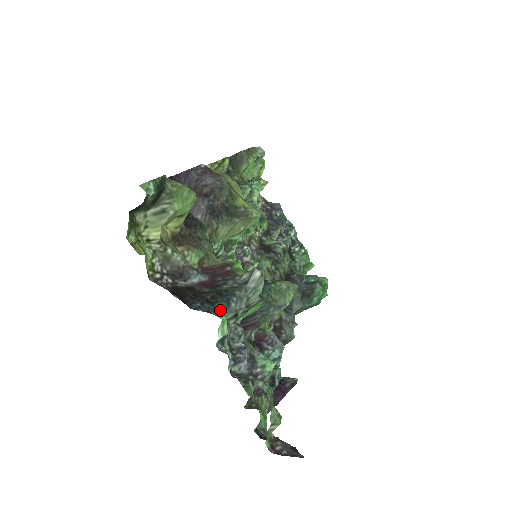
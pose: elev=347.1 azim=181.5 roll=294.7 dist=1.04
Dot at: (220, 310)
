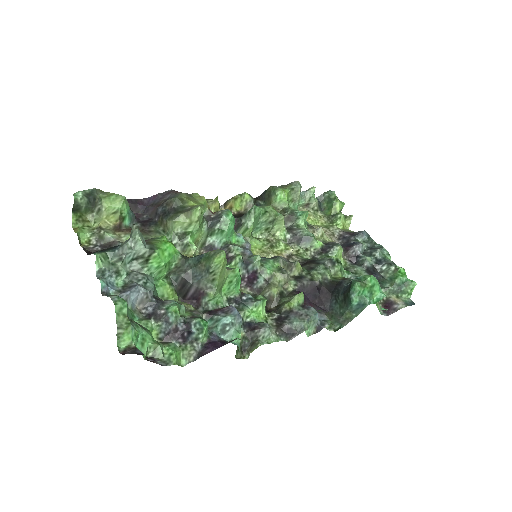
Dot at: (101, 252)
